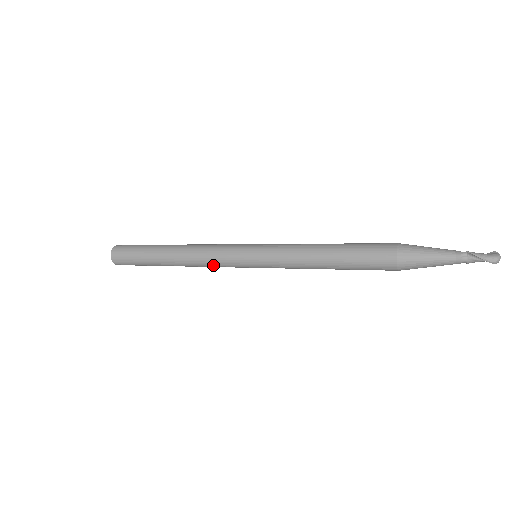
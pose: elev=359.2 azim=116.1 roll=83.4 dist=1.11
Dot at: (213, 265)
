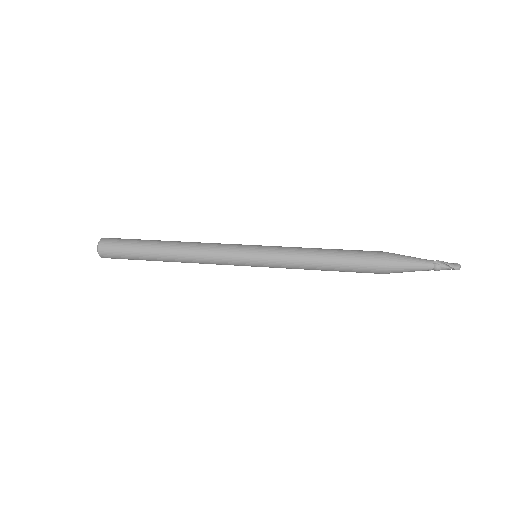
Dot at: (213, 260)
